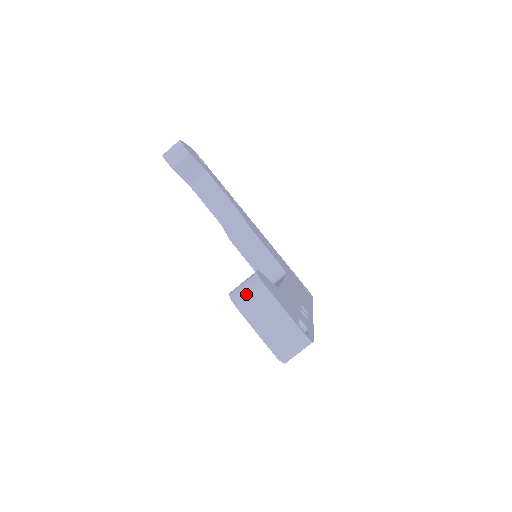
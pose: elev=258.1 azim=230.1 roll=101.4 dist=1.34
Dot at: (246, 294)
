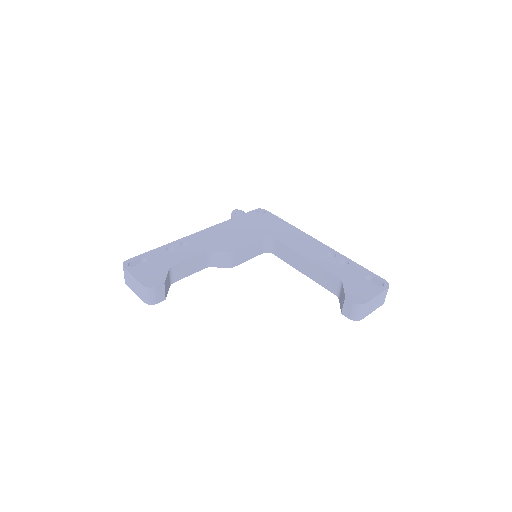
Dot at: (362, 313)
